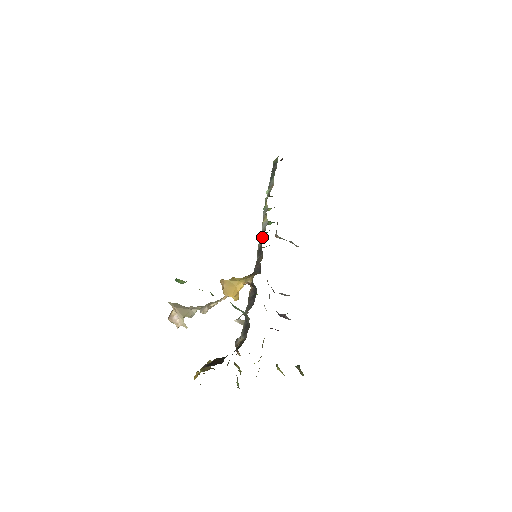
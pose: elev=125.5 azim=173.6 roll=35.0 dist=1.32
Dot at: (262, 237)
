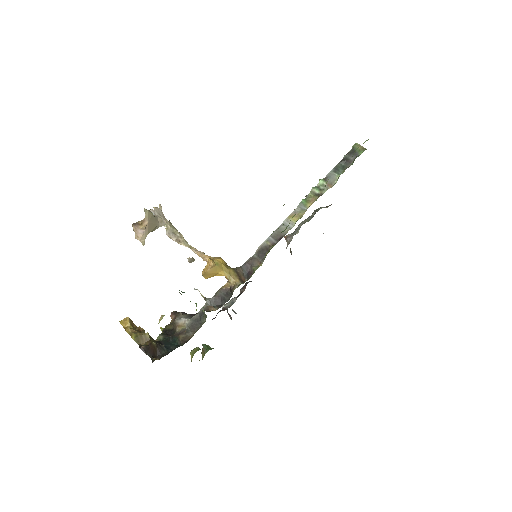
Dot at: (276, 238)
